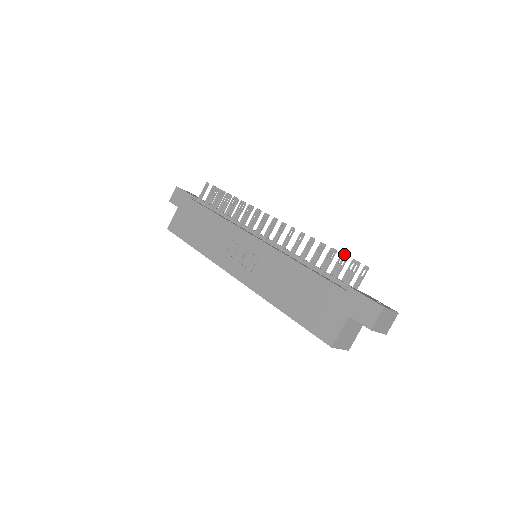
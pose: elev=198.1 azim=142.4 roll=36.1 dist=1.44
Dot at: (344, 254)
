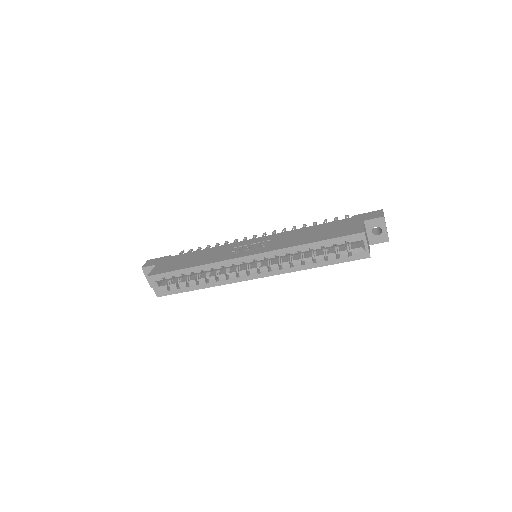
Dot at: occluded
